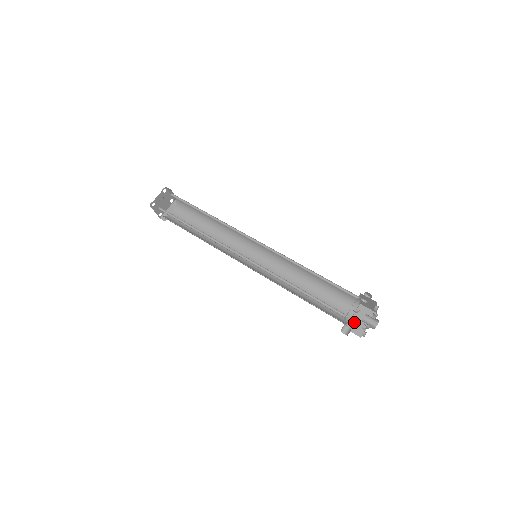
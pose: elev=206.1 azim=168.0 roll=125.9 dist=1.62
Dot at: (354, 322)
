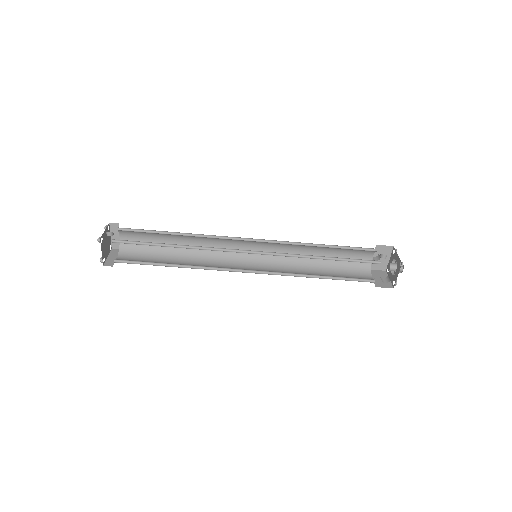
Dot at: (378, 281)
